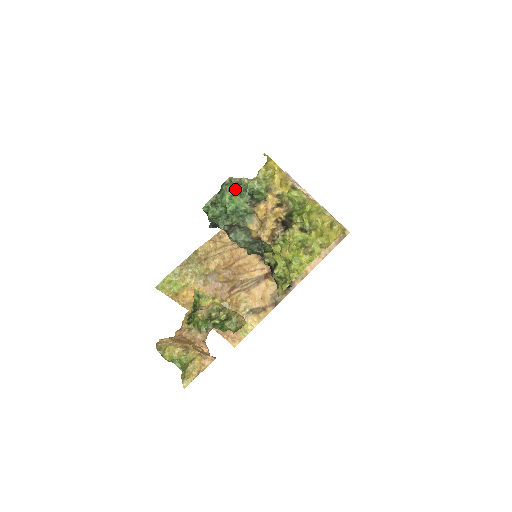
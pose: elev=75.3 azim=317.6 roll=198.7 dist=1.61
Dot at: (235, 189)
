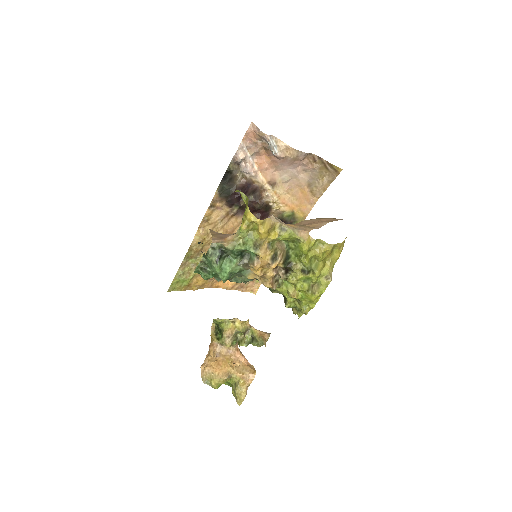
Dot at: (221, 256)
